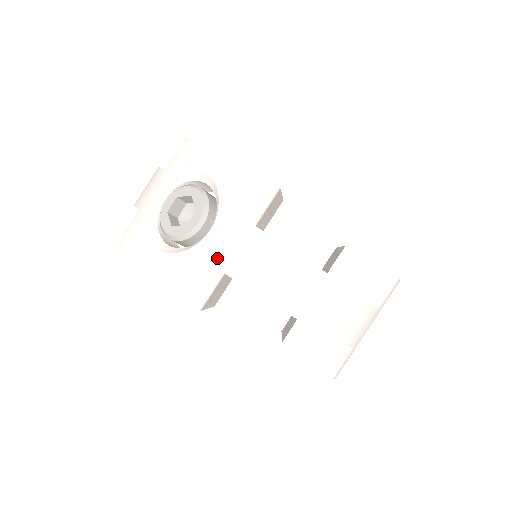
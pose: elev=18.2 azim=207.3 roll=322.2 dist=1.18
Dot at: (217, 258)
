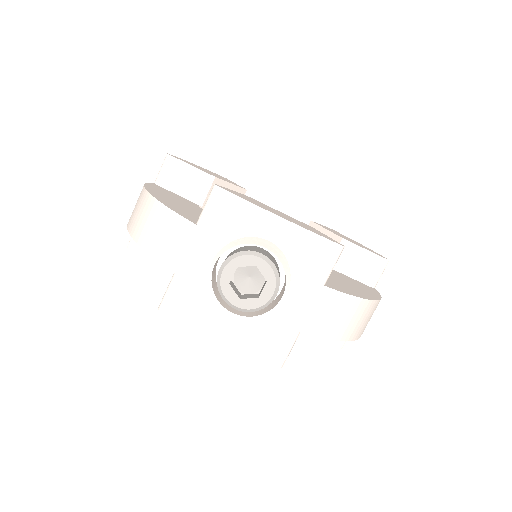
Dot at: (296, 322)
